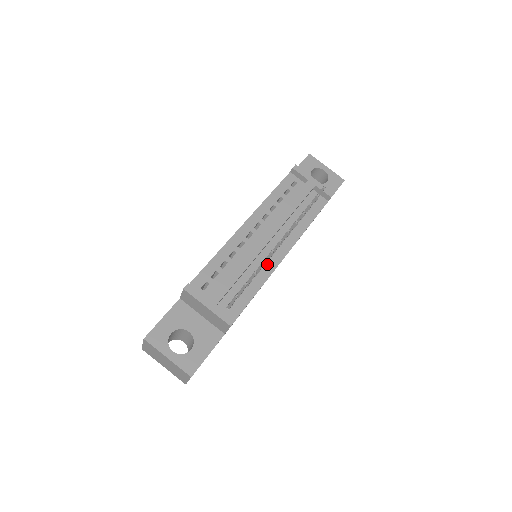
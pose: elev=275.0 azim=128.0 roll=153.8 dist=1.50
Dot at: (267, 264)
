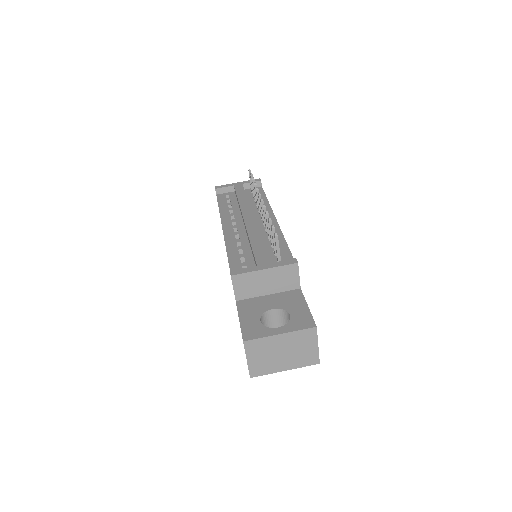
Dot at: occluded
